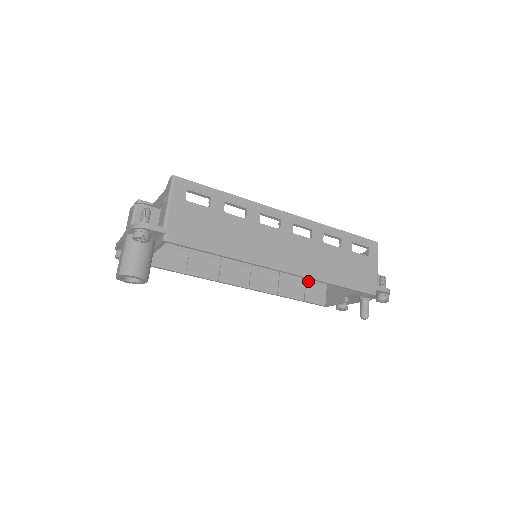
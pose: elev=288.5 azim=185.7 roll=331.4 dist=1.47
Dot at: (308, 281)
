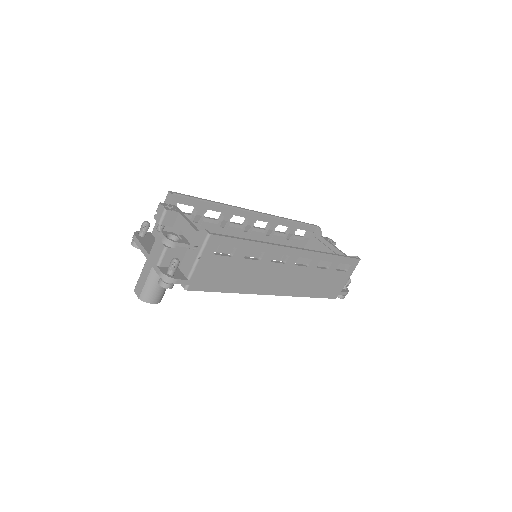
Dot at: occluded
